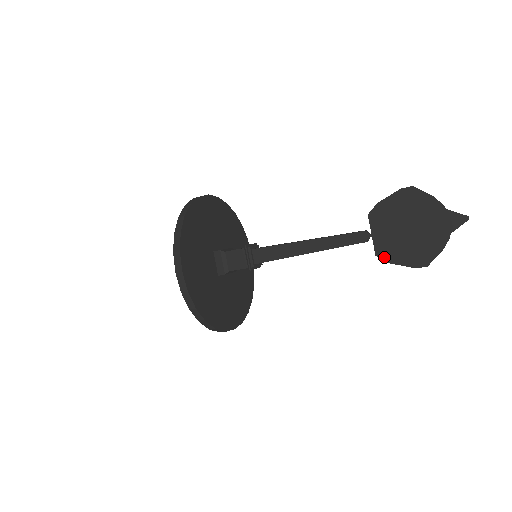
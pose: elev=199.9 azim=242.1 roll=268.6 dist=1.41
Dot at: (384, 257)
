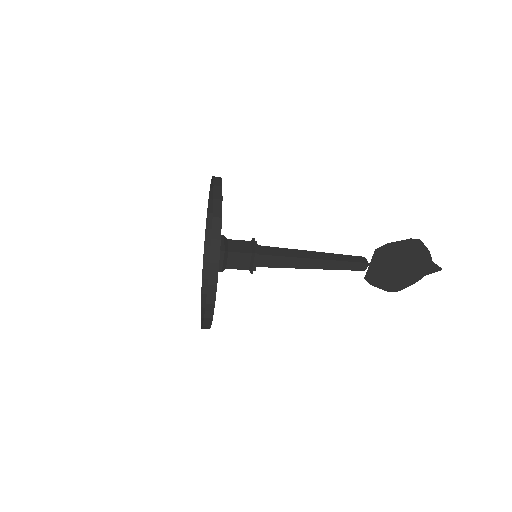
Dot at: (370, 281)
